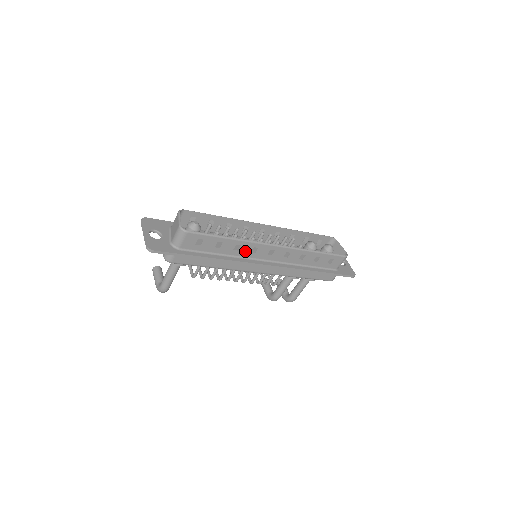
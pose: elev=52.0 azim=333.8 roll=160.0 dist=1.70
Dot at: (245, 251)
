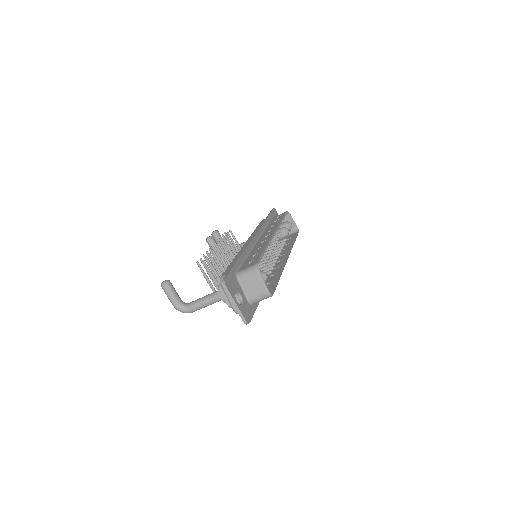
Dot at: occluded
